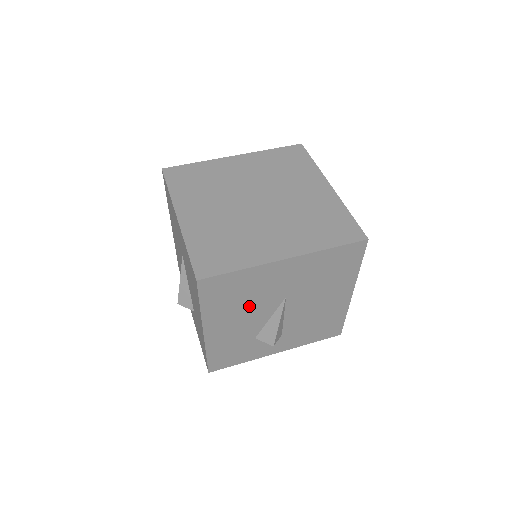
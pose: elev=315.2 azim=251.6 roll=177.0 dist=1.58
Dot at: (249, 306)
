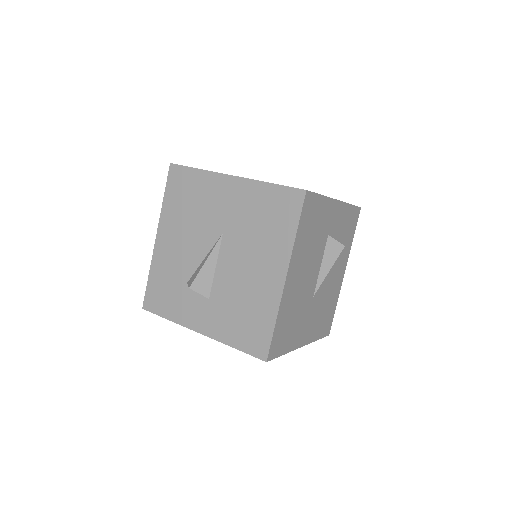
Dot at: (194, 225)
